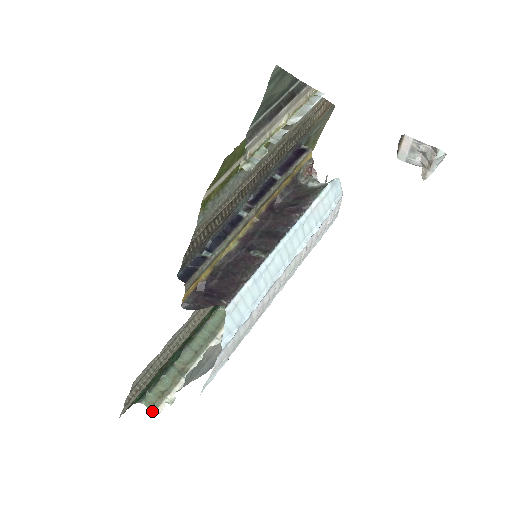
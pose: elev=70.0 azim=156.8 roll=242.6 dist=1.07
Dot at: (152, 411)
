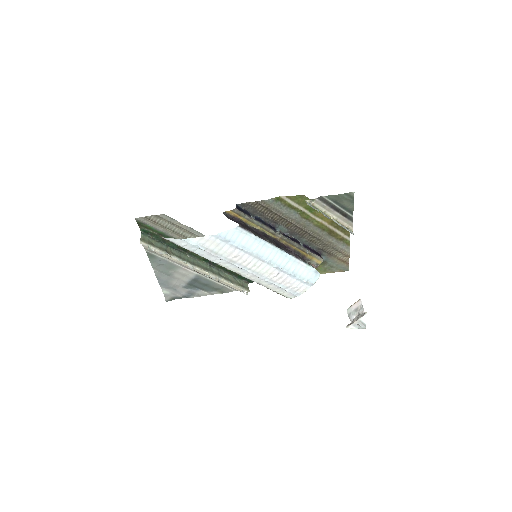
Dot at: (141, 240)
